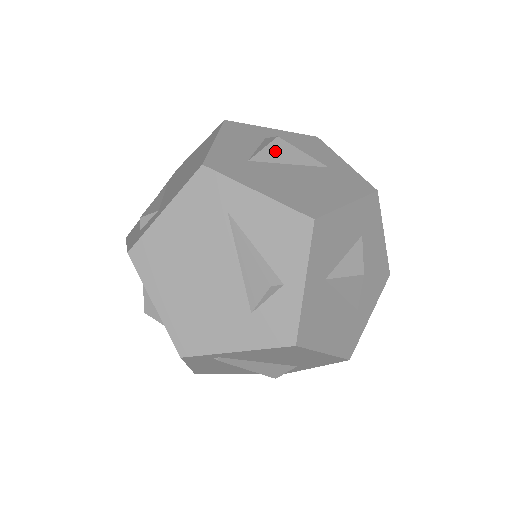
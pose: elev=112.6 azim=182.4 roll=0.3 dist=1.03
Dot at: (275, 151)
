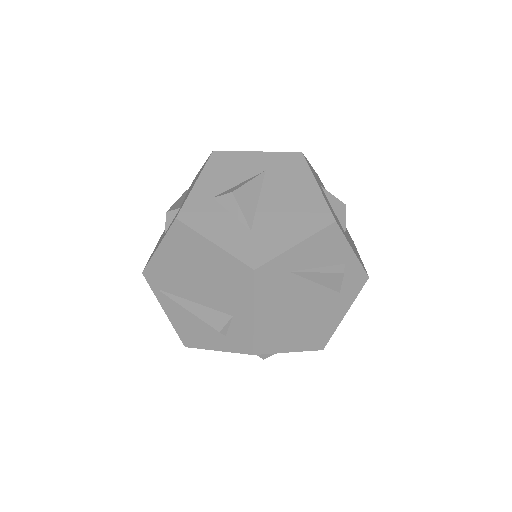
Dot at: (245, 203)
